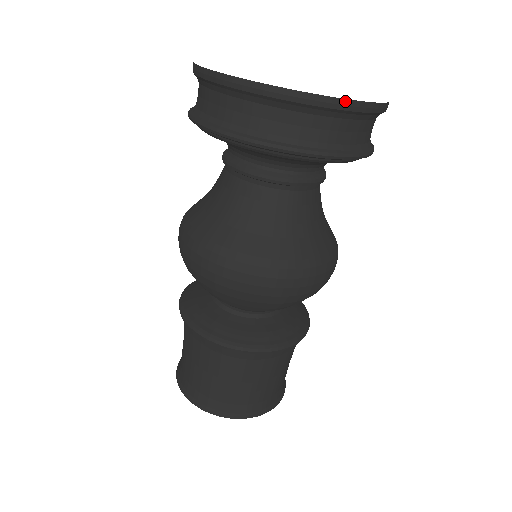
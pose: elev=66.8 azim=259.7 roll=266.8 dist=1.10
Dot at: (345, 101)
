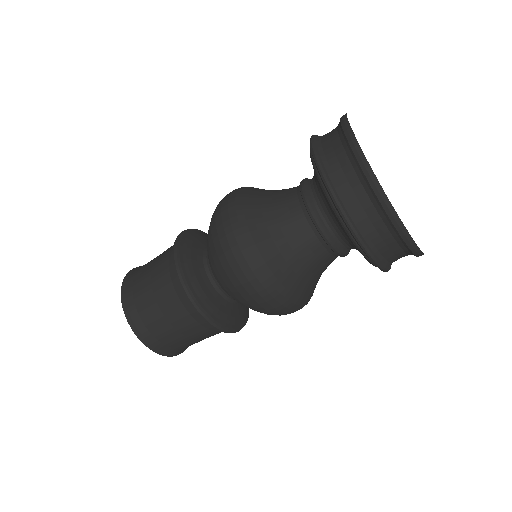
Dot at: (423, 254)
